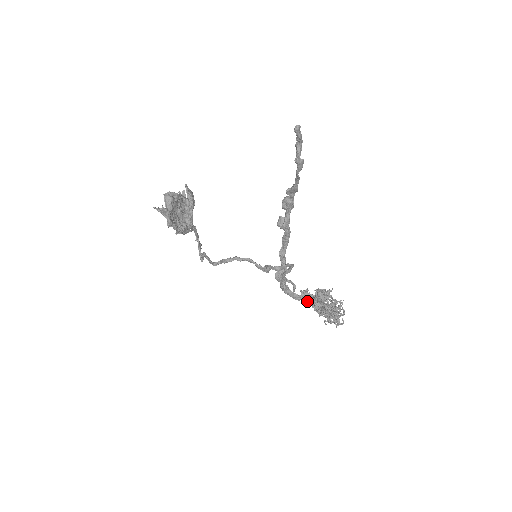
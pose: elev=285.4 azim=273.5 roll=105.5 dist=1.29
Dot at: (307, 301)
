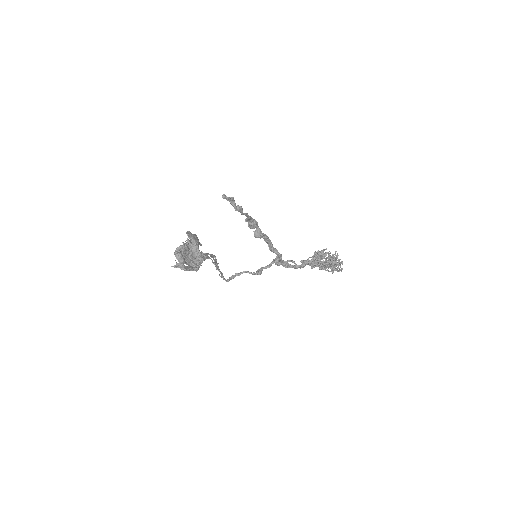
Dot at: (309, 265)
